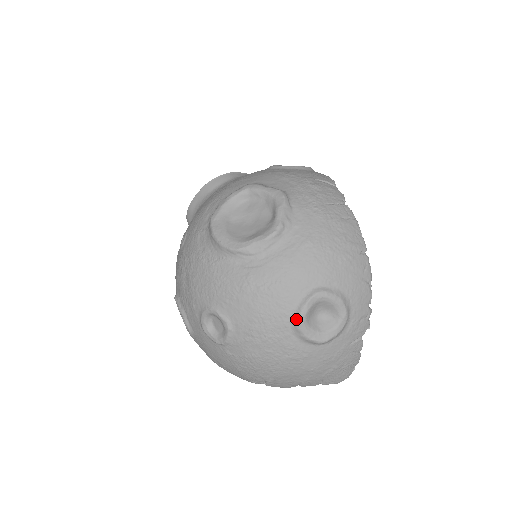
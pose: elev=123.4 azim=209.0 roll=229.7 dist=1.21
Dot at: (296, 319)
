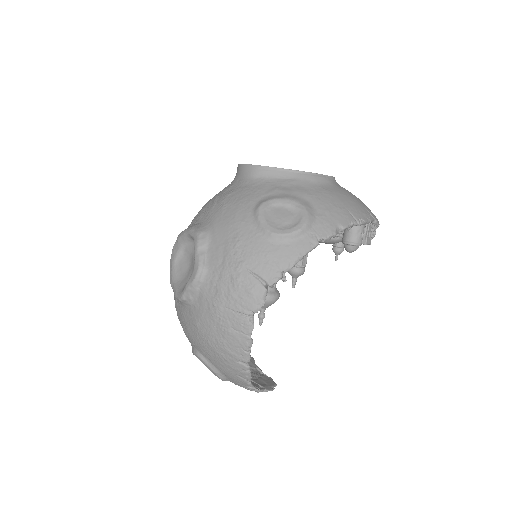
Dot at: occluded
